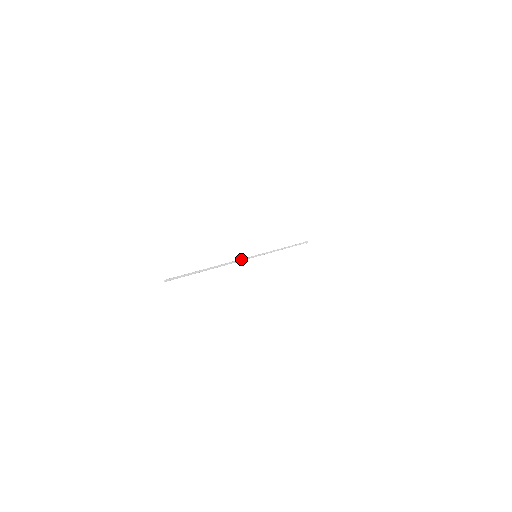
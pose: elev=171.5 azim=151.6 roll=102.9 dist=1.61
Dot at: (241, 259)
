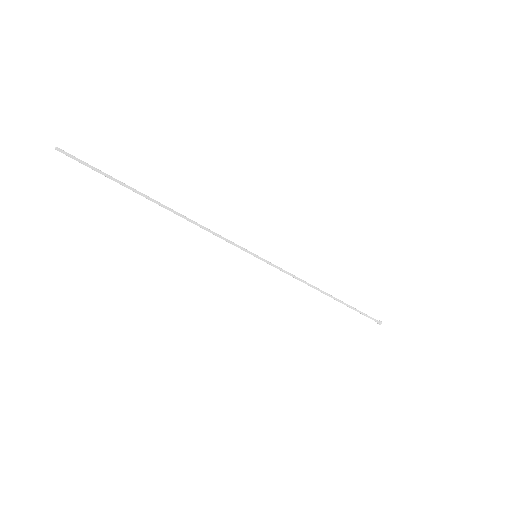
Dot at: occluded
